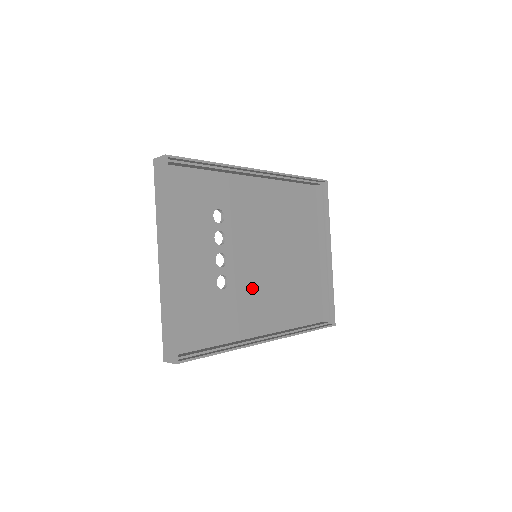
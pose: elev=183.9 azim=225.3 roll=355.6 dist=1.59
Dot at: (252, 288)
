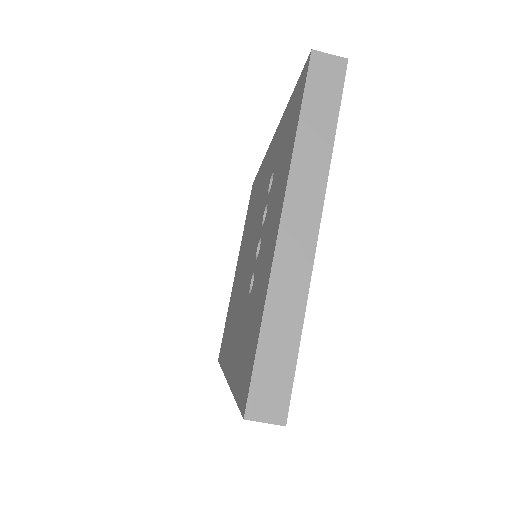
Dot at: occluded
